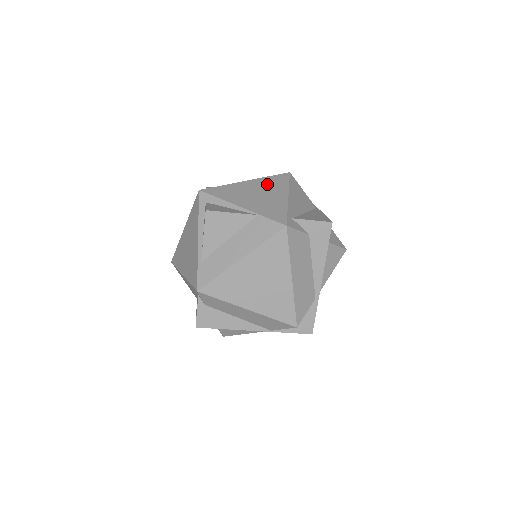
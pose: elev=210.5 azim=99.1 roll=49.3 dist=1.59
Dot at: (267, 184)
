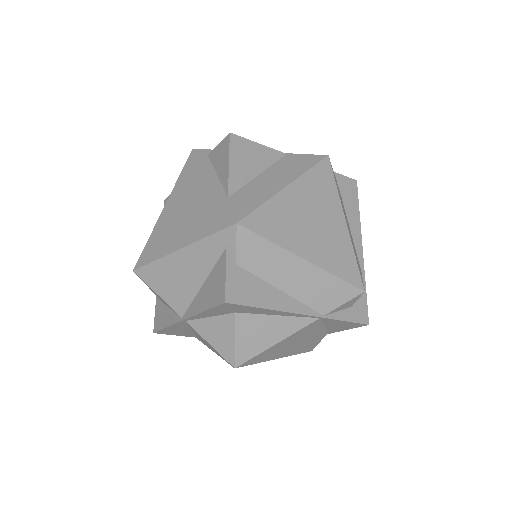
Dot at: occluded
